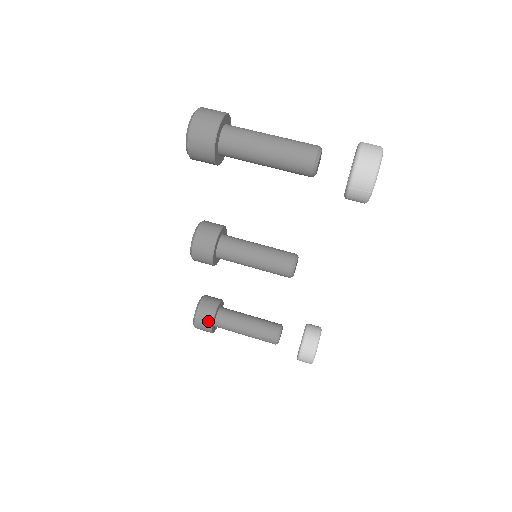
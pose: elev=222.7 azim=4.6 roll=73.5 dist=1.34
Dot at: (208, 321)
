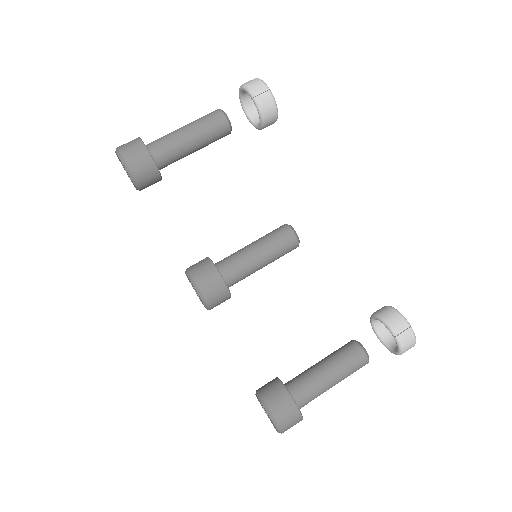
Dot at: (282, 394)
